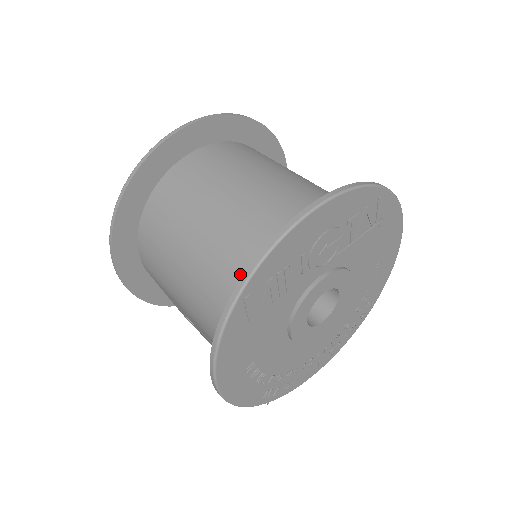
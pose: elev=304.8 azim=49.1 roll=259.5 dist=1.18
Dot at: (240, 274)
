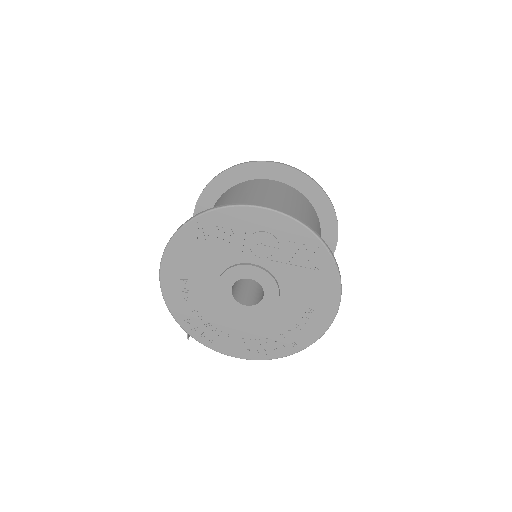
Dot at: occluded
